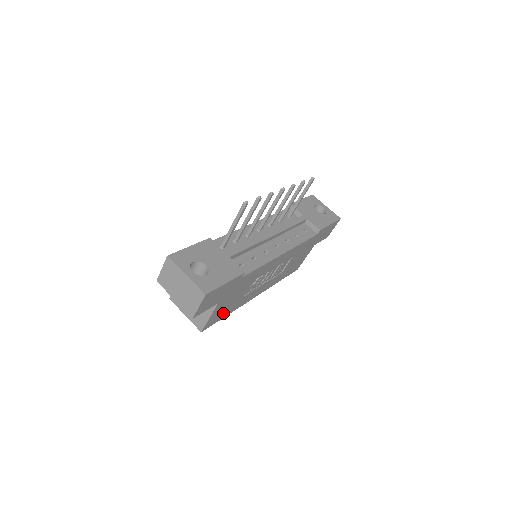
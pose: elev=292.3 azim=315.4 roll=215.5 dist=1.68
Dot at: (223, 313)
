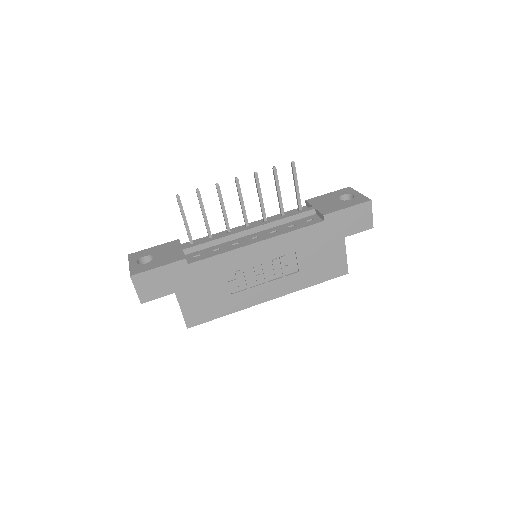
Dot at: (209, 311)
